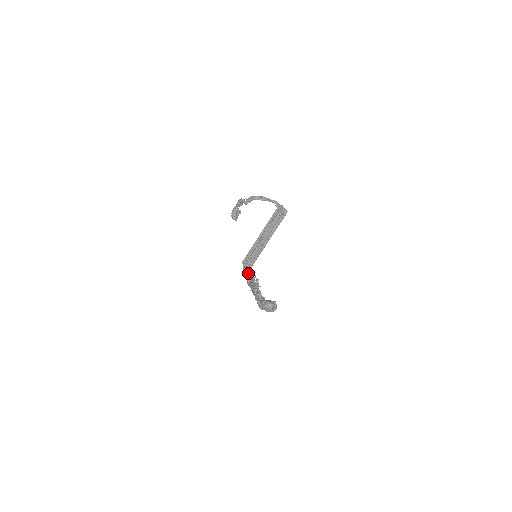
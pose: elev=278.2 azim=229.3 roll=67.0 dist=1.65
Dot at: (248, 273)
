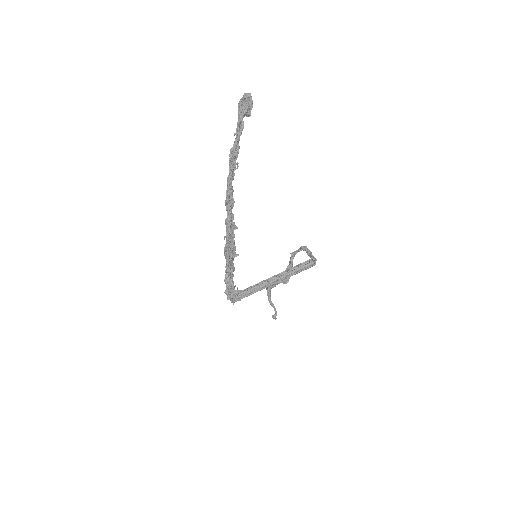
Dot at: occluded
